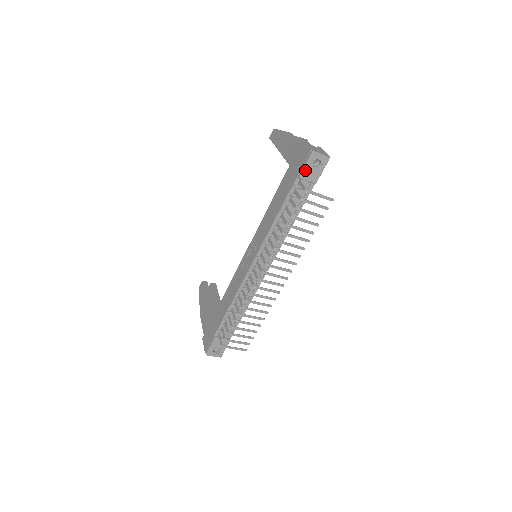
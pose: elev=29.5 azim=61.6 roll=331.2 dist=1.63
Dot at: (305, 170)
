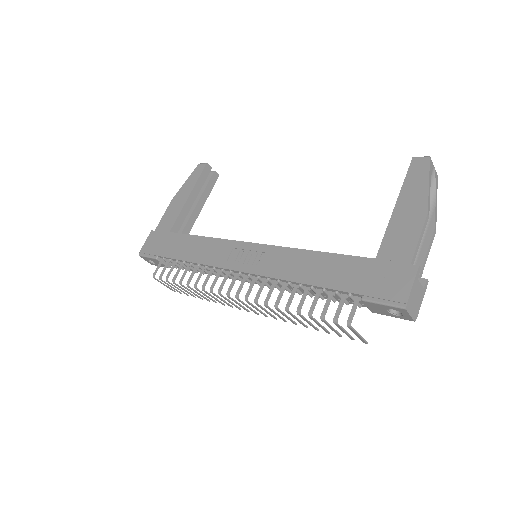
Dot at: (376, 304)
